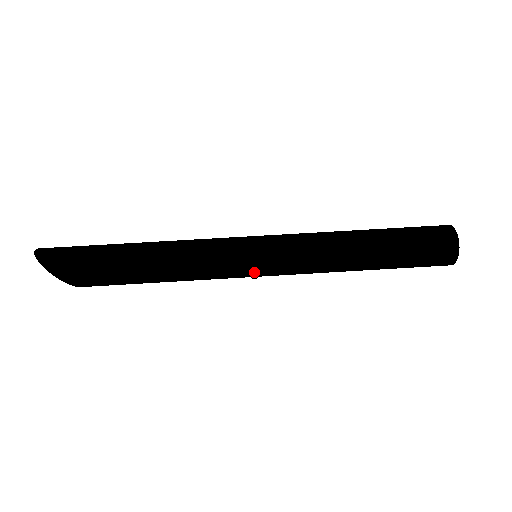
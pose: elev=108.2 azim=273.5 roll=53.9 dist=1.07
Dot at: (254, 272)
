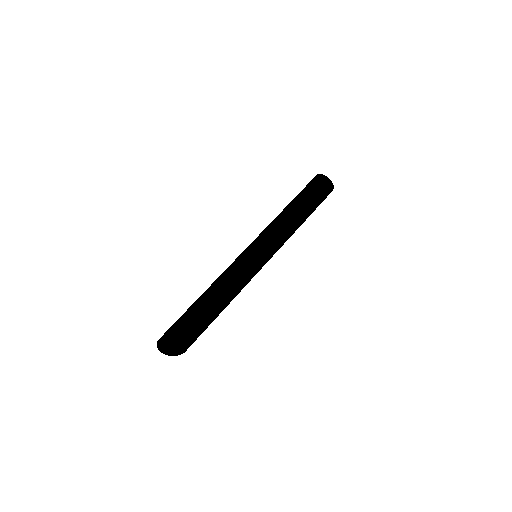
Dot at: occluded
